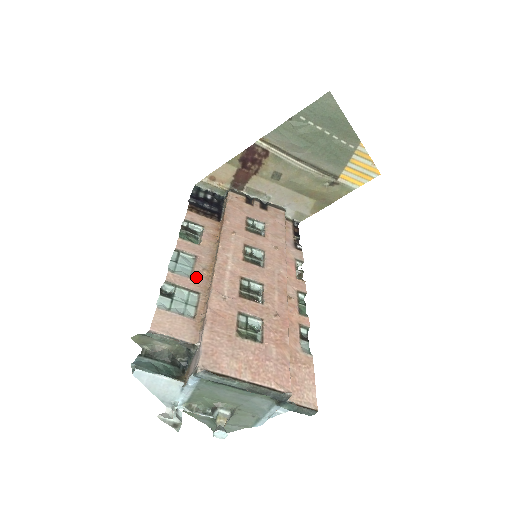
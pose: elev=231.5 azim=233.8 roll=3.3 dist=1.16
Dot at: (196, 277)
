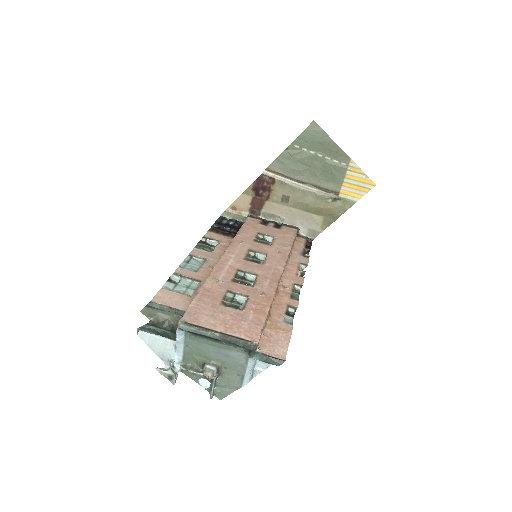
Dot at: (201, 271)
